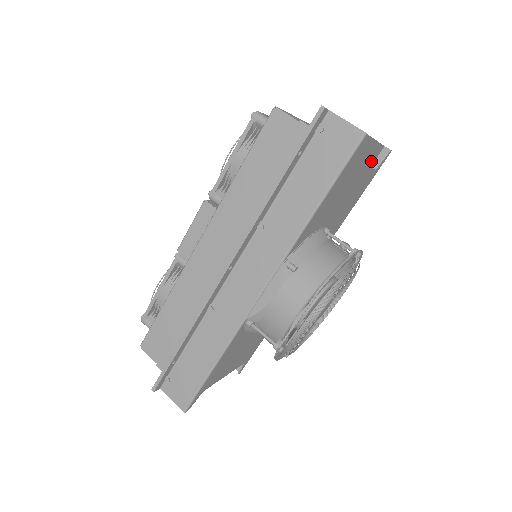
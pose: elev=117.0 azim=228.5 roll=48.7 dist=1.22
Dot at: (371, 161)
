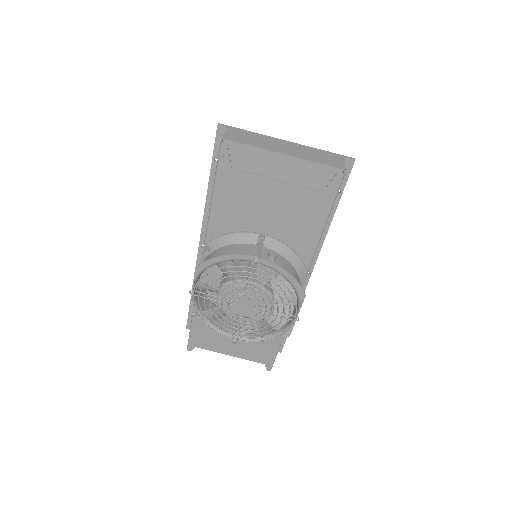
Dot at: (327, 184)
